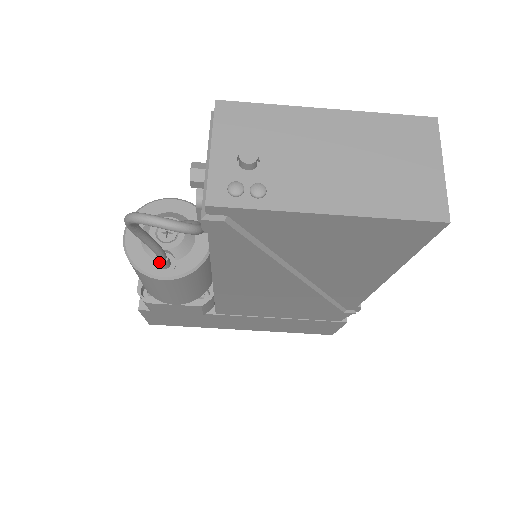
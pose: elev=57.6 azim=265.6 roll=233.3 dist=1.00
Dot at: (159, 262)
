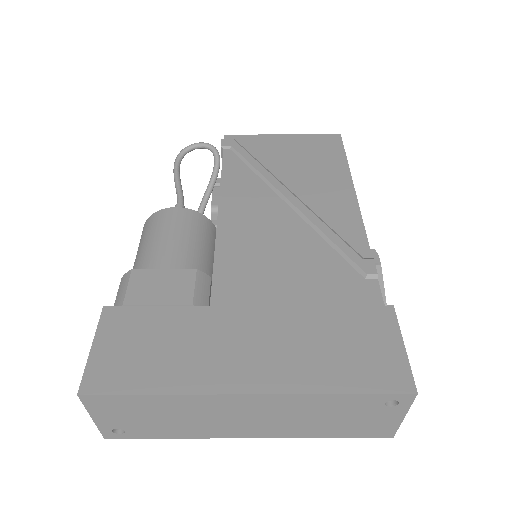
Dot at: (177, 204)
